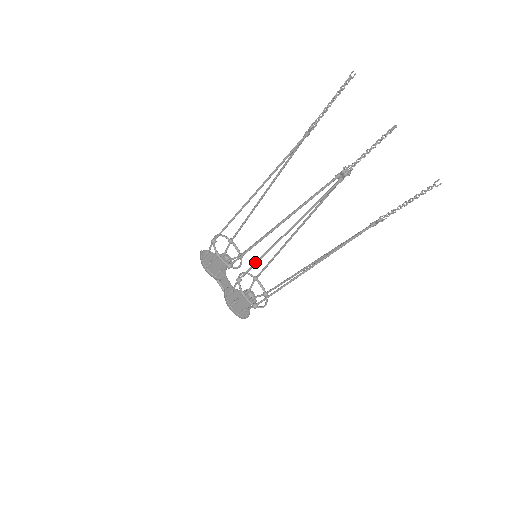
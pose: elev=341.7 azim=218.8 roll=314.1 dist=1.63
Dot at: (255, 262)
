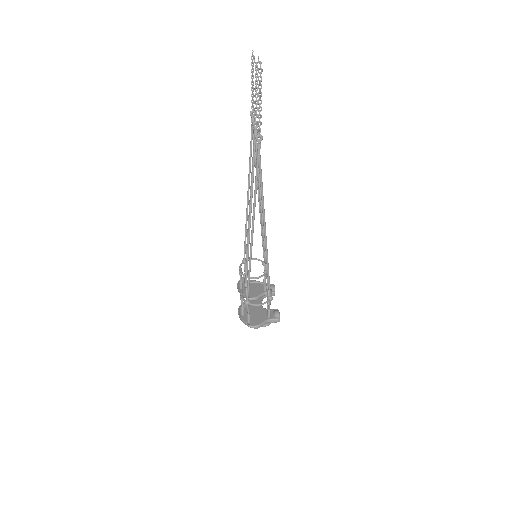
Dot at: (247, 256)
